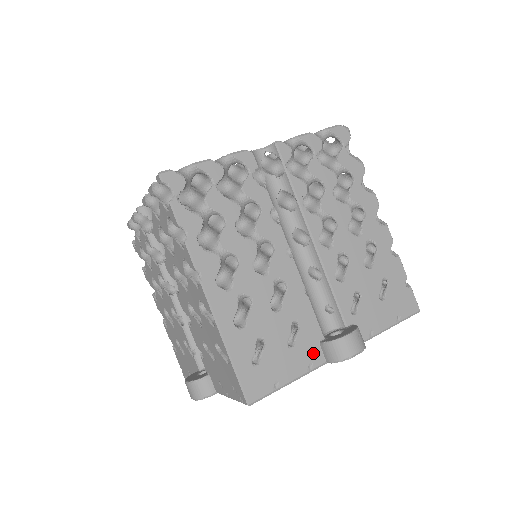
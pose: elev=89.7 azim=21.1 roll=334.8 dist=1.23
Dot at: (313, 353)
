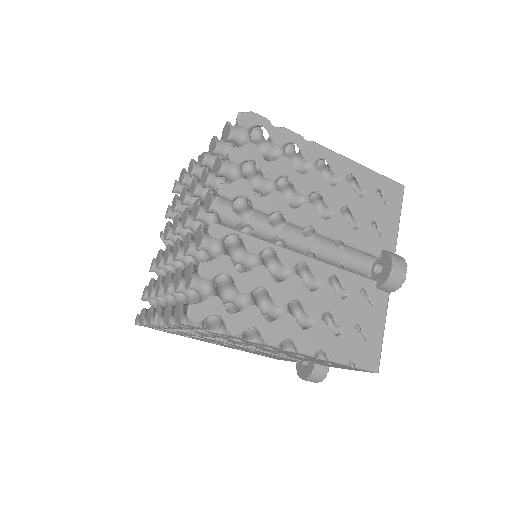
Dot at: occluded
